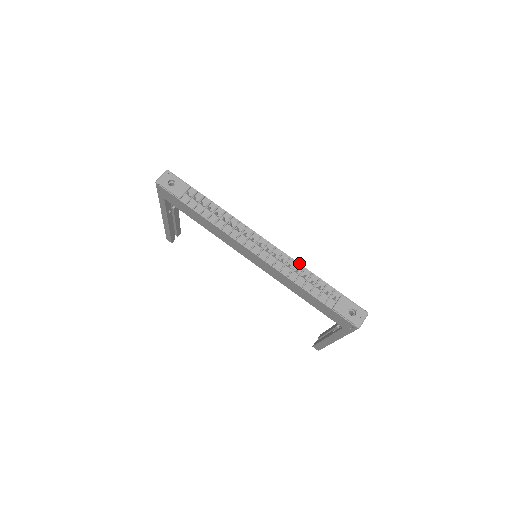
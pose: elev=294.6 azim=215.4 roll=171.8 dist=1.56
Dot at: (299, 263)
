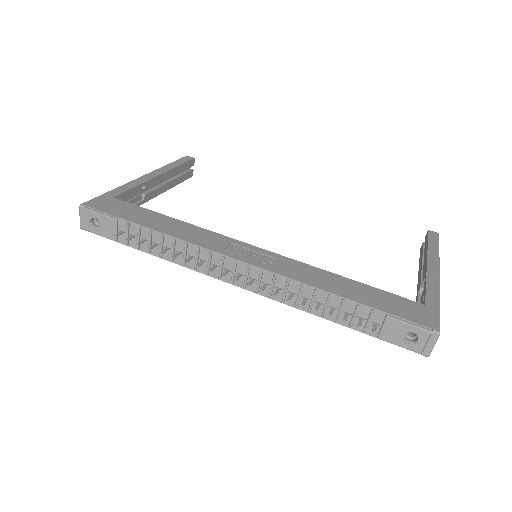
Dot at: (305, 283)
